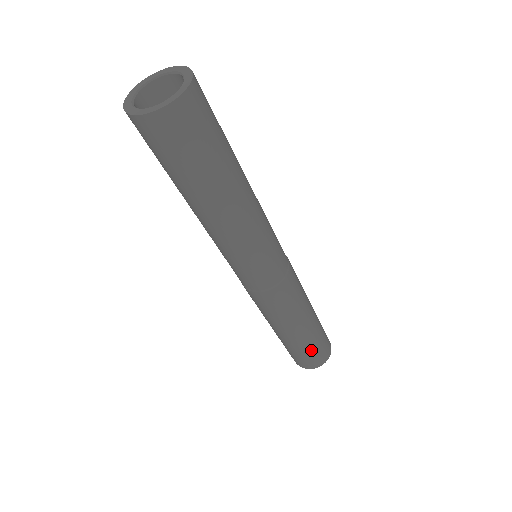
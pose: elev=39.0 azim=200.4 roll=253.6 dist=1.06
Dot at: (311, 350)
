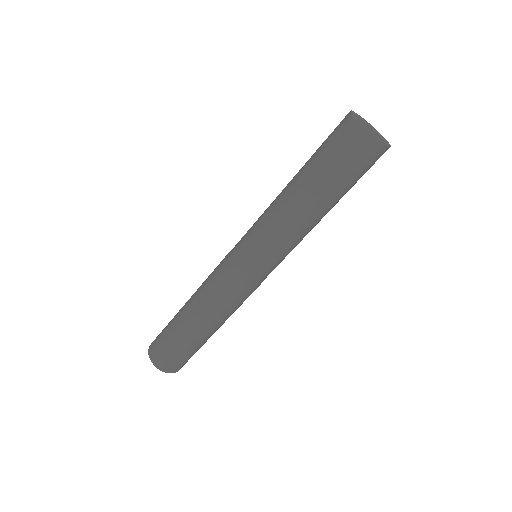
Dot at: (194, 353)
